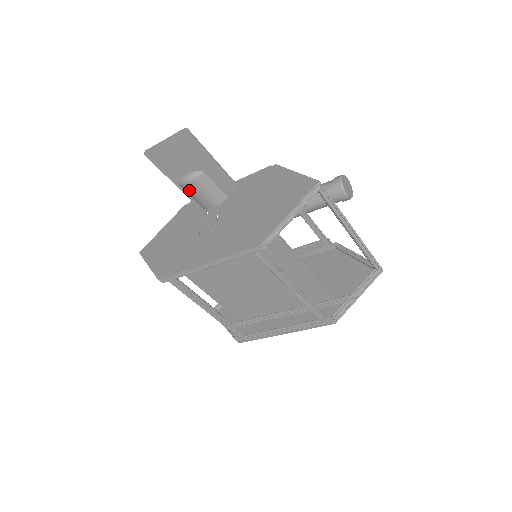
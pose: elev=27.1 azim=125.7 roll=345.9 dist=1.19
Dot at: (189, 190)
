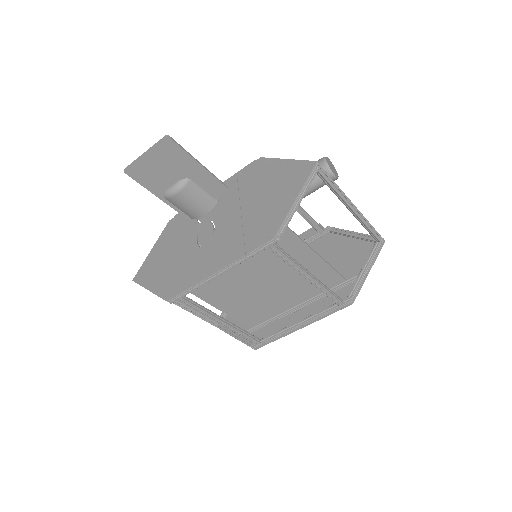
Dot at: (177, 202)
